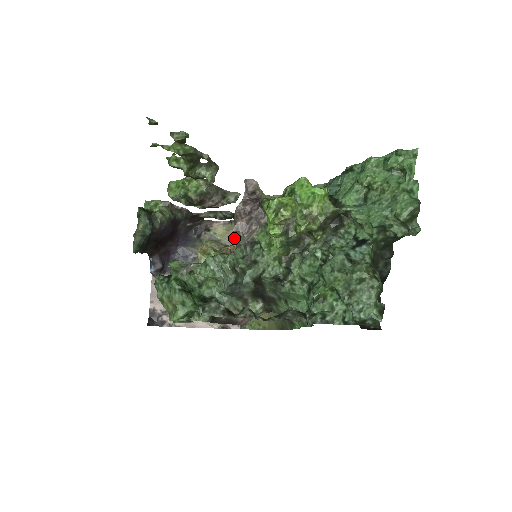
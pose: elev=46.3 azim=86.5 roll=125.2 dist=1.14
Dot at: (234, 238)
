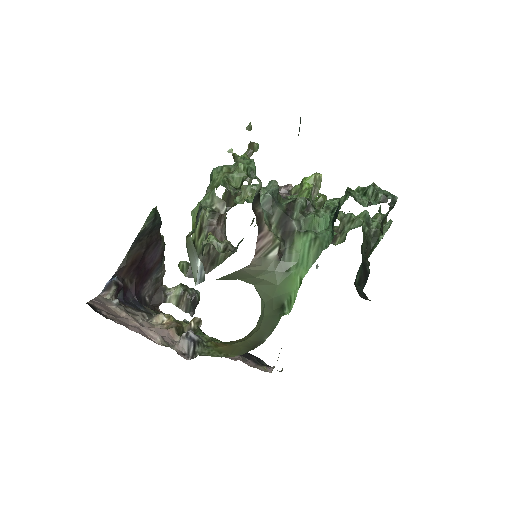
Dot at: occluded
